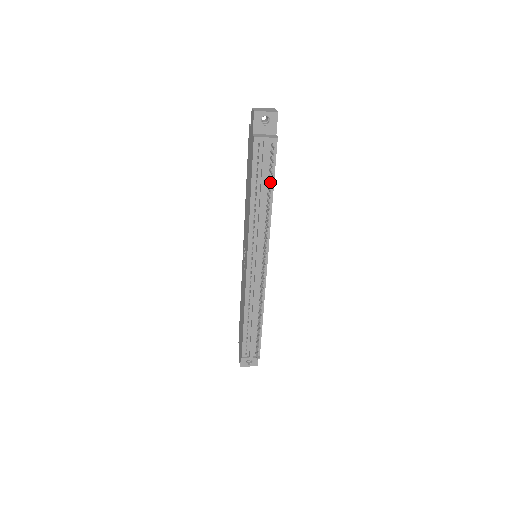
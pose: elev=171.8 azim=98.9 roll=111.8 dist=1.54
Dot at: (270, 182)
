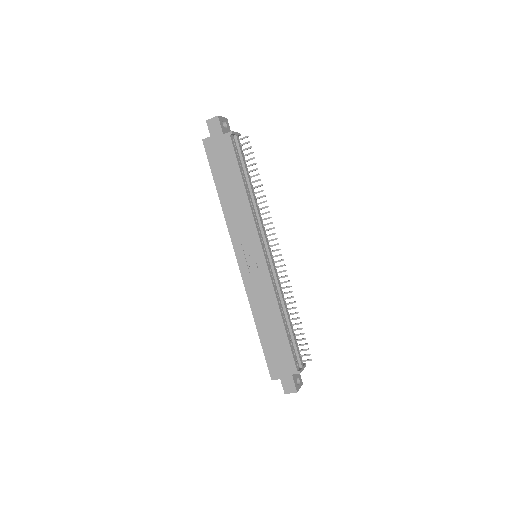
Dot at: occluded
